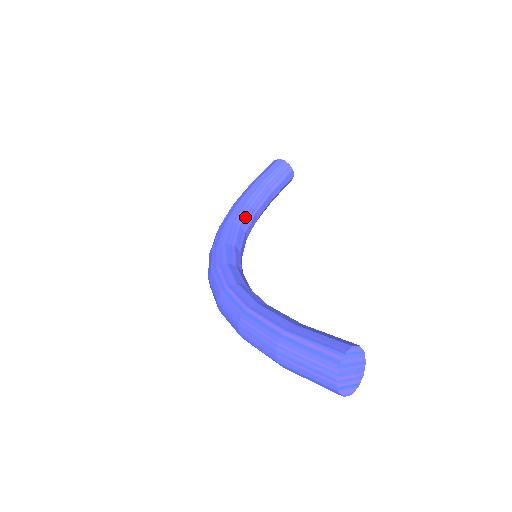
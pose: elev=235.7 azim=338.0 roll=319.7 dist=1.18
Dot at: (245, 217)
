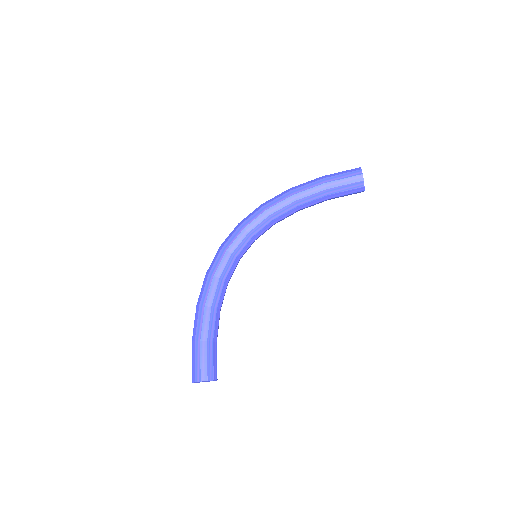
Dot at: (284, 213)
